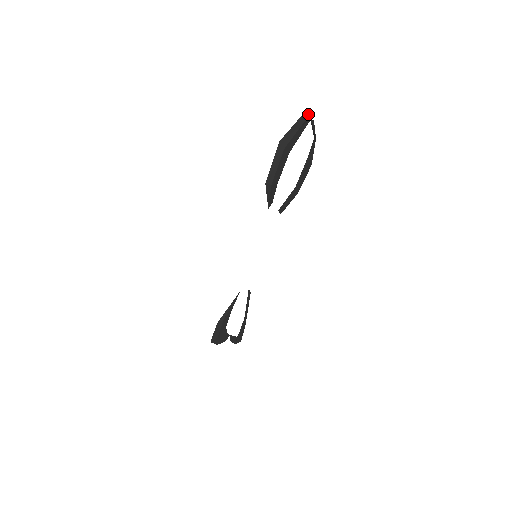
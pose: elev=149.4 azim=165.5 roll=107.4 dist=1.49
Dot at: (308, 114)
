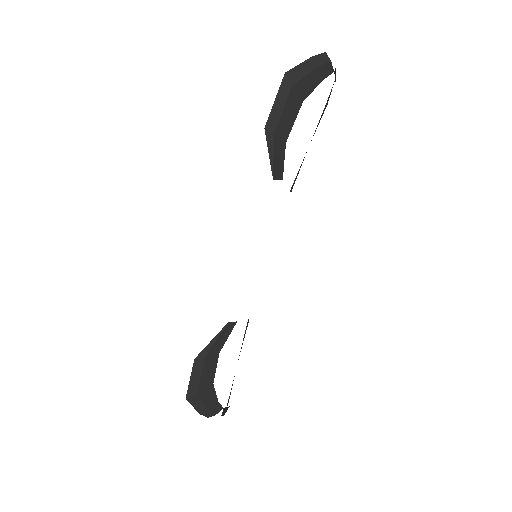
Dot at: (329, 58)
